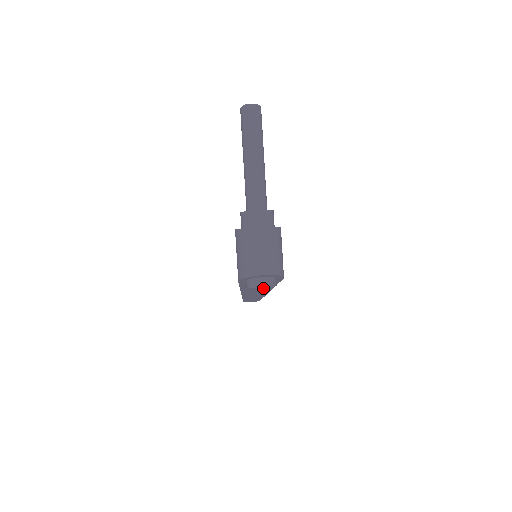
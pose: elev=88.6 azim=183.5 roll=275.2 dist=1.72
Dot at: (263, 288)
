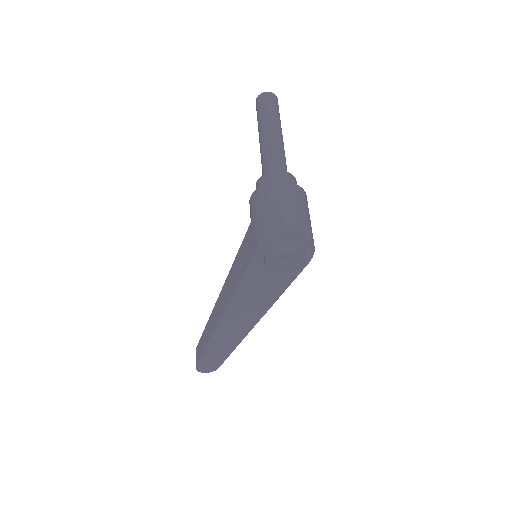
Dot at: (260, 302)
